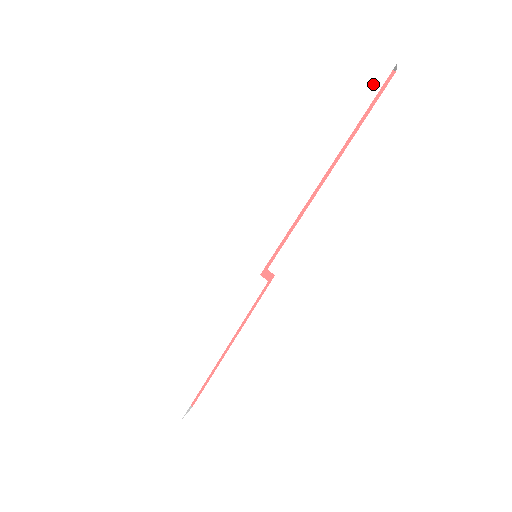
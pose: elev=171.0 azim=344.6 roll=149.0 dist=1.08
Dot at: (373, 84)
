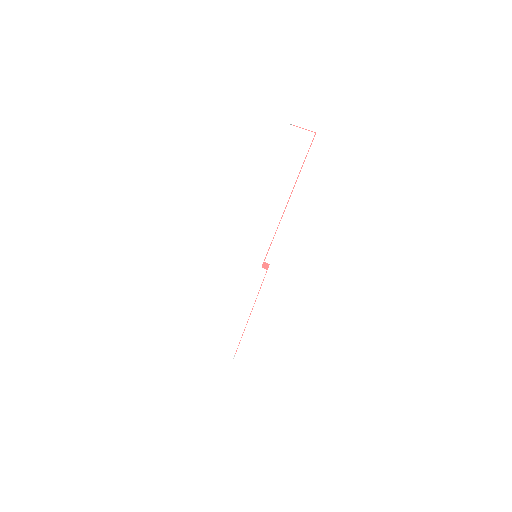
Dot at: (304, 147)
